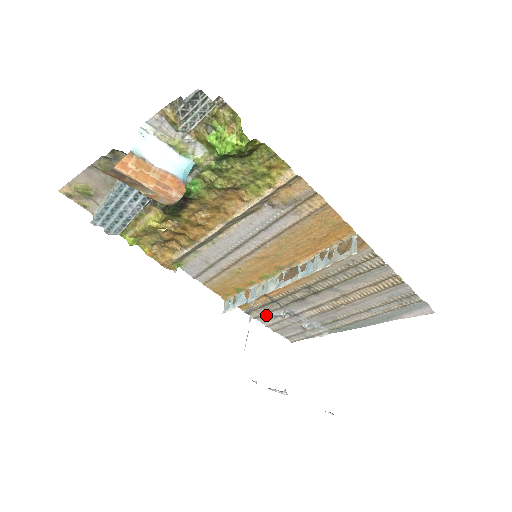
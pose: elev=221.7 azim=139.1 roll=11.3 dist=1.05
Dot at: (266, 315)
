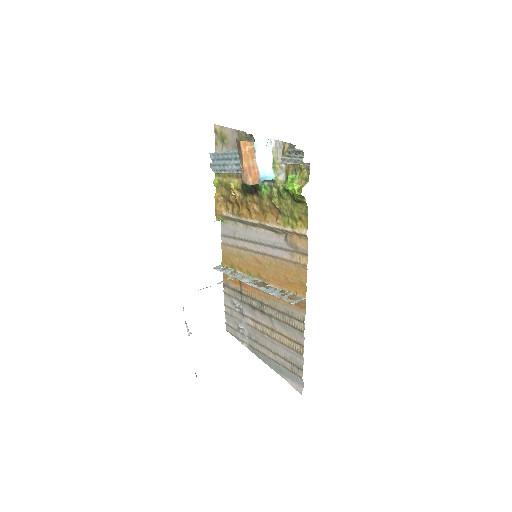
Dot at: (231, 297)
